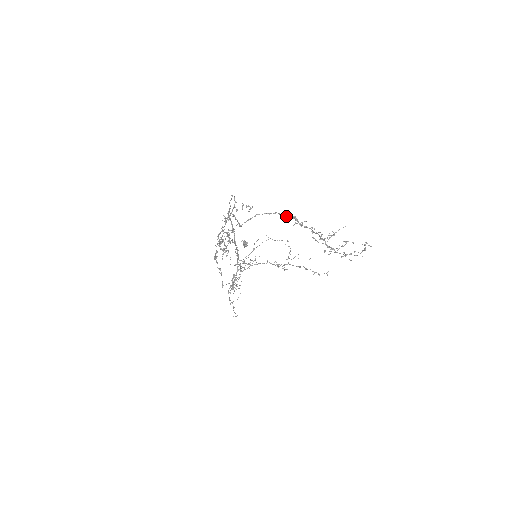
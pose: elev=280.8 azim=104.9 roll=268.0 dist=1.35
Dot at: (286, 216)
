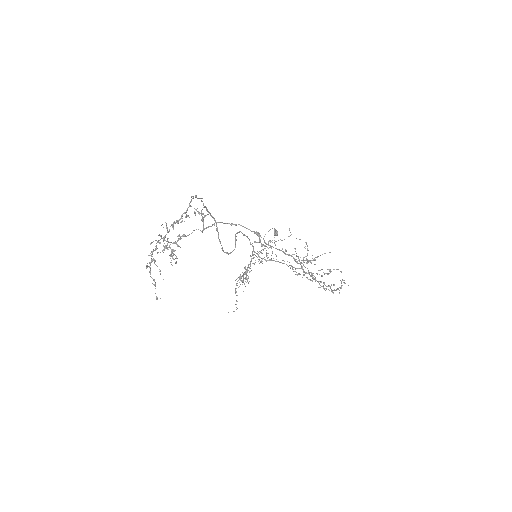
Dot at: (250, 230)
